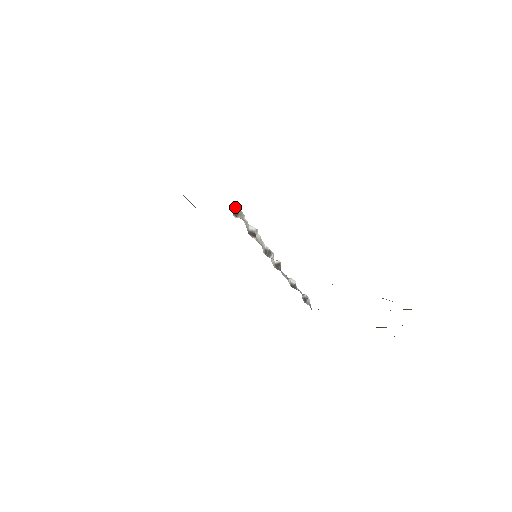
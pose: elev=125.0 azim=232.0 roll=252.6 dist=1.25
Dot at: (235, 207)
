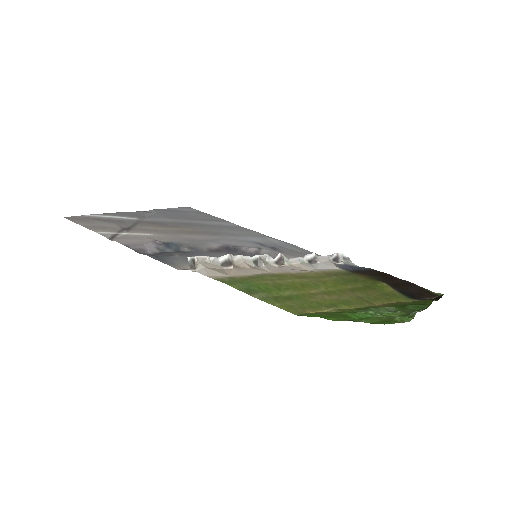
Dot at: (188, 260)
